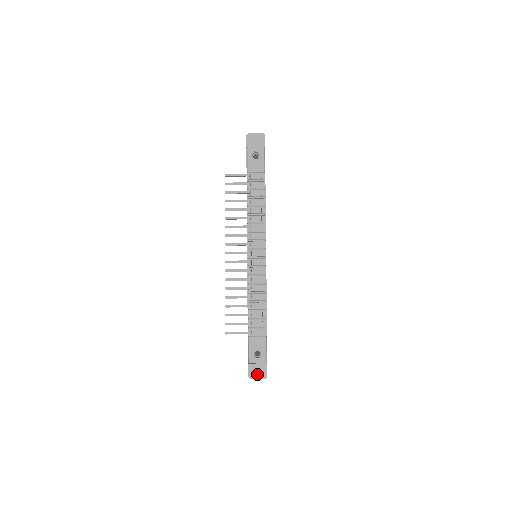
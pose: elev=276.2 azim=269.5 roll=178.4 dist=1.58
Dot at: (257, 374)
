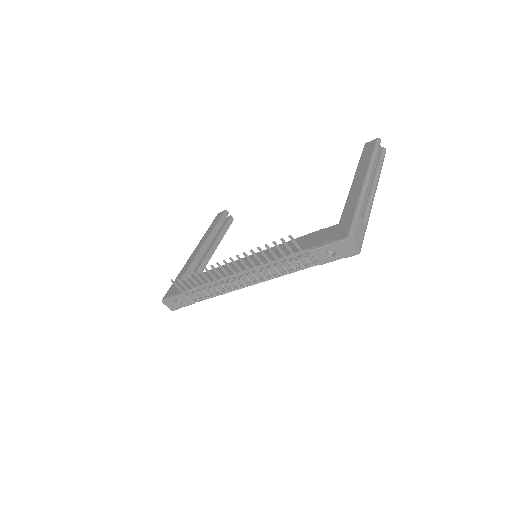
Dot at: (168, 305)
